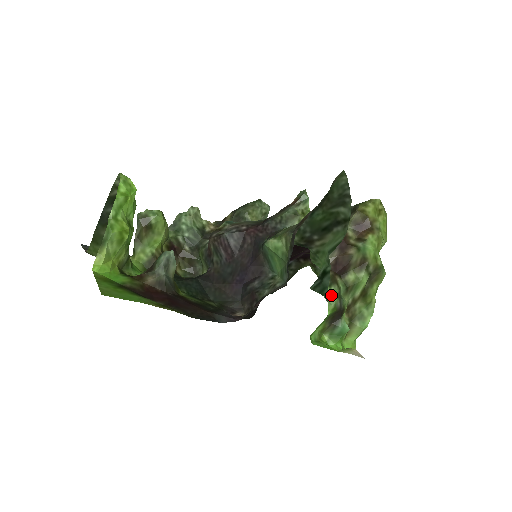
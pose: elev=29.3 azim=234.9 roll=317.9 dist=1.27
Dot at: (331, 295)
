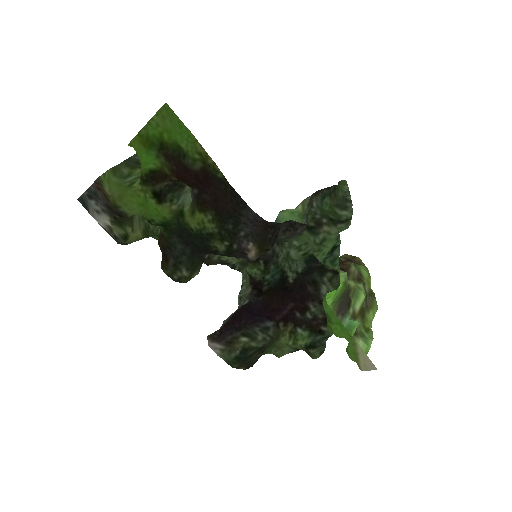
Dot at: (341, 271)
